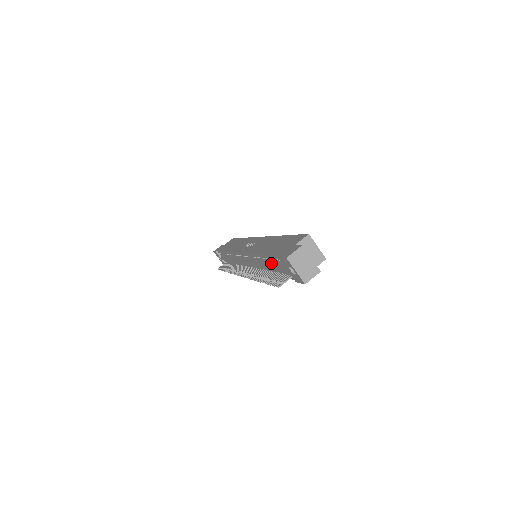
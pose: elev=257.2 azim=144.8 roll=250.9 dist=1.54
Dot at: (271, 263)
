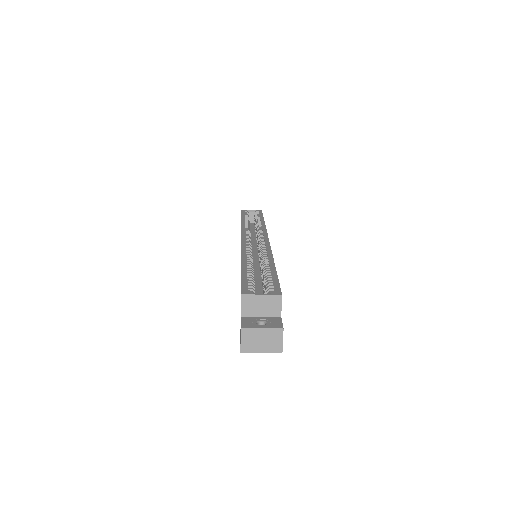
Dot at: occluded
